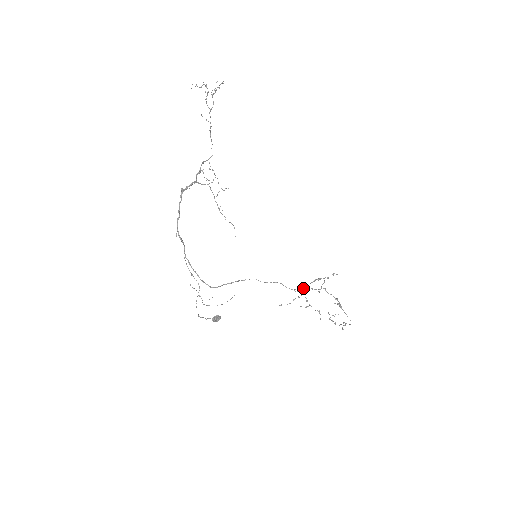
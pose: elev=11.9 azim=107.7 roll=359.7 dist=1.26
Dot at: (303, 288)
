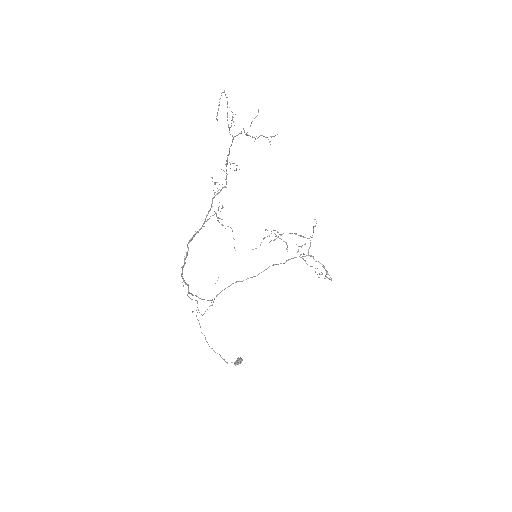
Dot at: (291, 258)
